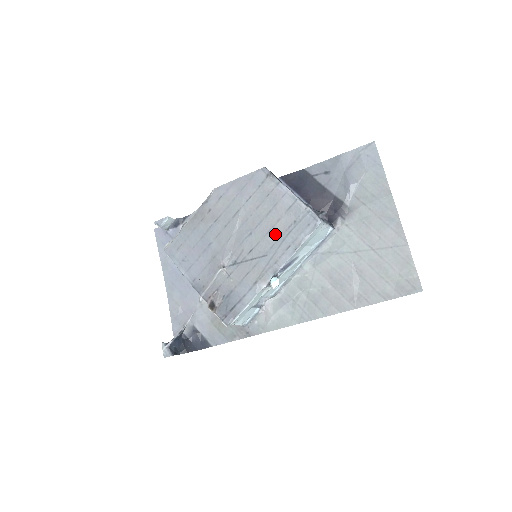
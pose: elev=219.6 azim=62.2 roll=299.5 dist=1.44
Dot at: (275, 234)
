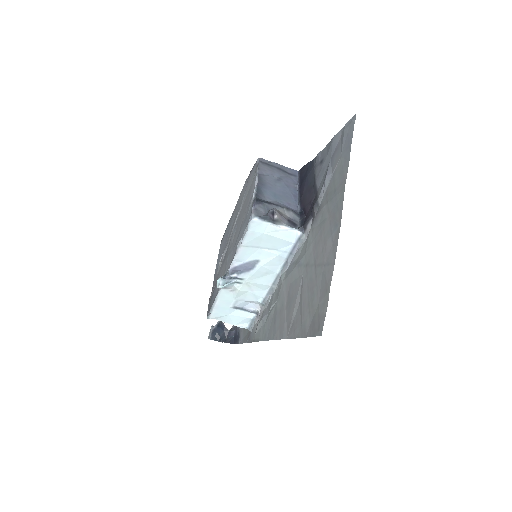
Dot at: (239, 231)
